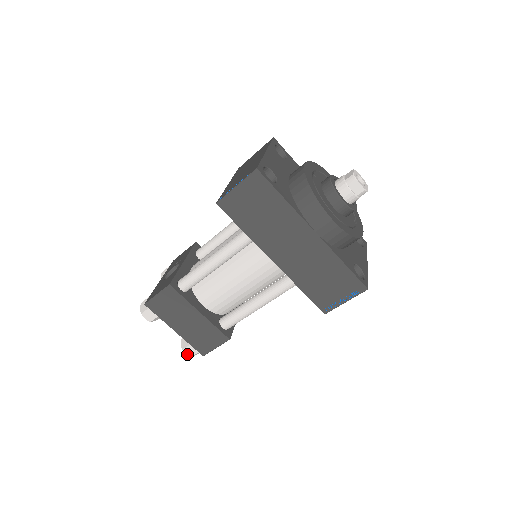
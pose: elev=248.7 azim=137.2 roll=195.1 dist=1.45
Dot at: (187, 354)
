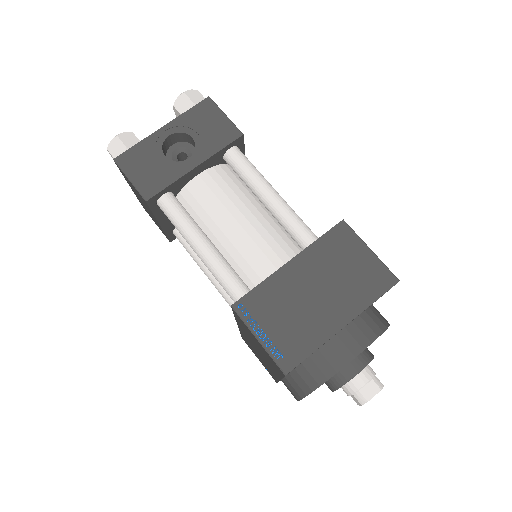
Dot at: occluded
